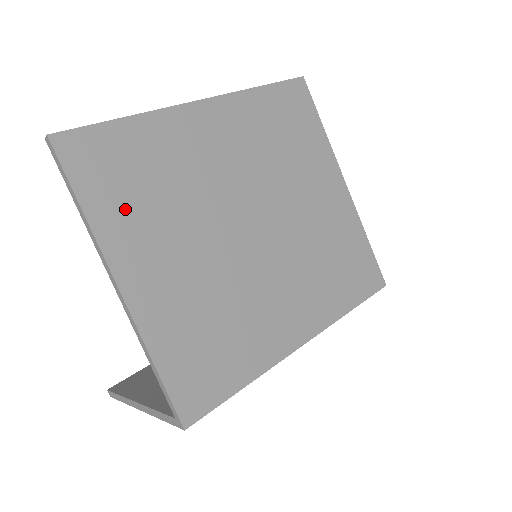
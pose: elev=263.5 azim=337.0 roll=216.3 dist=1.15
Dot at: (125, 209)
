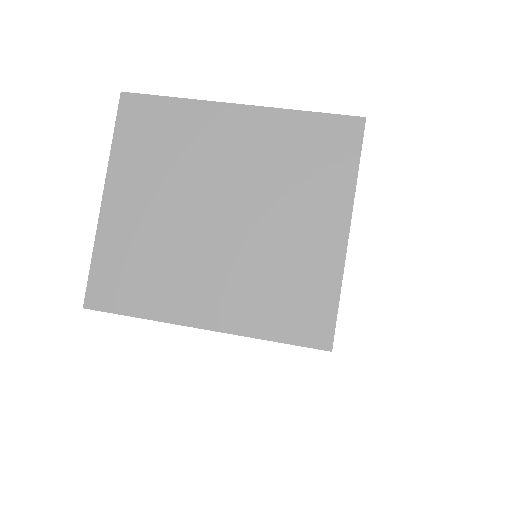
Dot at: (136, 154)
